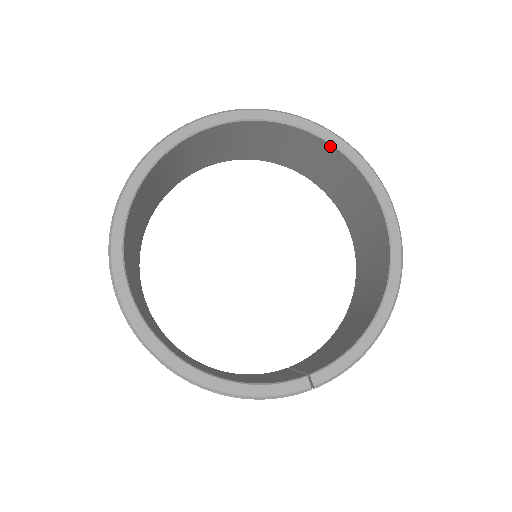
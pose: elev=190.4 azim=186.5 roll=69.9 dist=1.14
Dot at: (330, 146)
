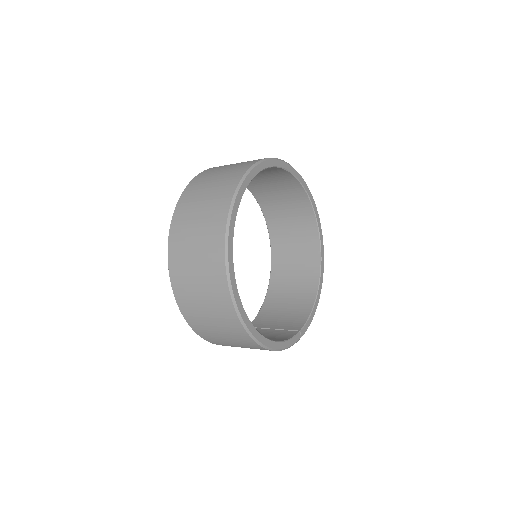
Dot at: (302, 189)
